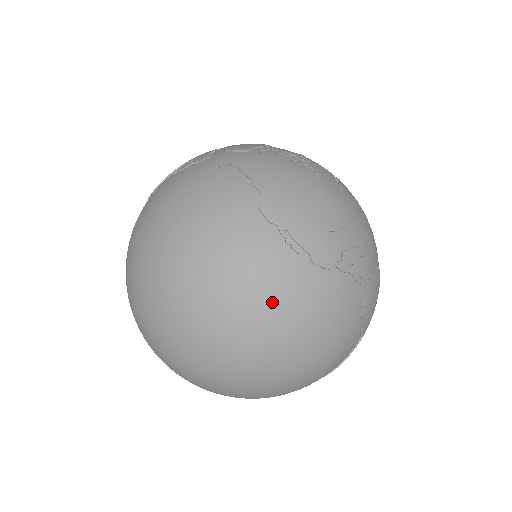
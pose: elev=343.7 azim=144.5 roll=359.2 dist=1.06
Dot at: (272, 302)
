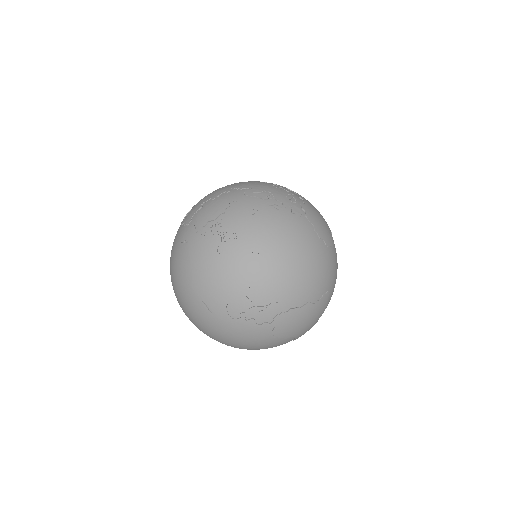
Dot at: (207, 329)
